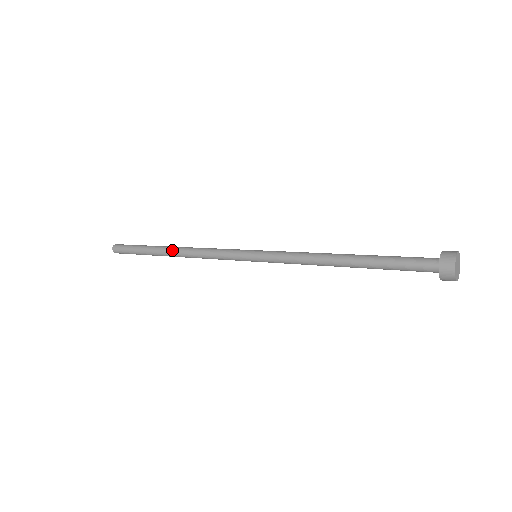
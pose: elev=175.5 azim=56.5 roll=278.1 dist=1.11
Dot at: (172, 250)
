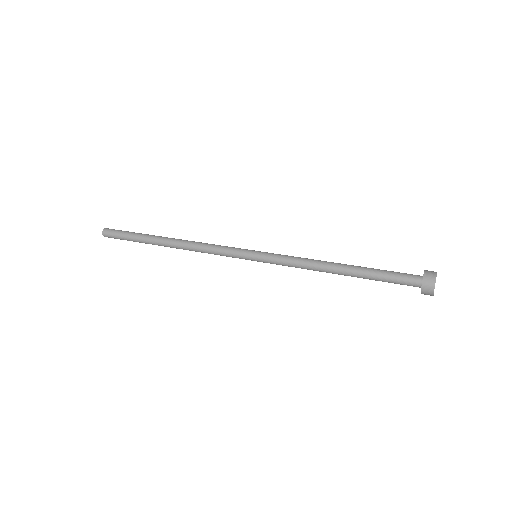
Dot at: (170, 246)
